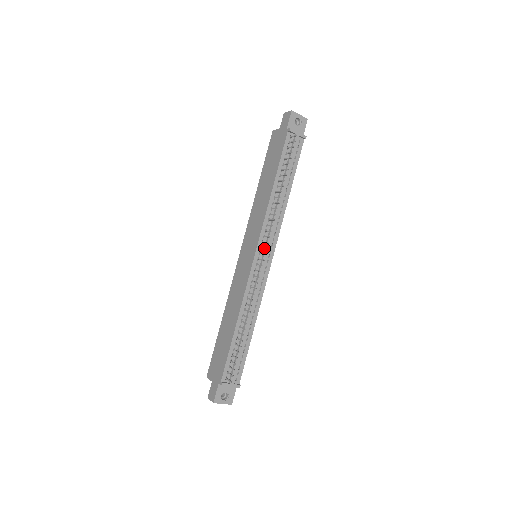
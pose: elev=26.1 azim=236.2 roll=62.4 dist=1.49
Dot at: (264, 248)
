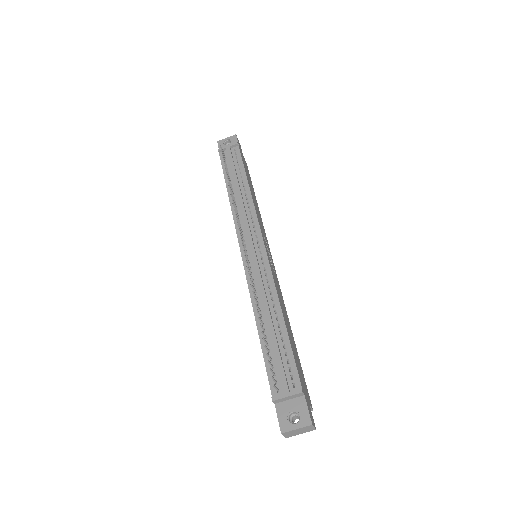
Dot at: occluded
